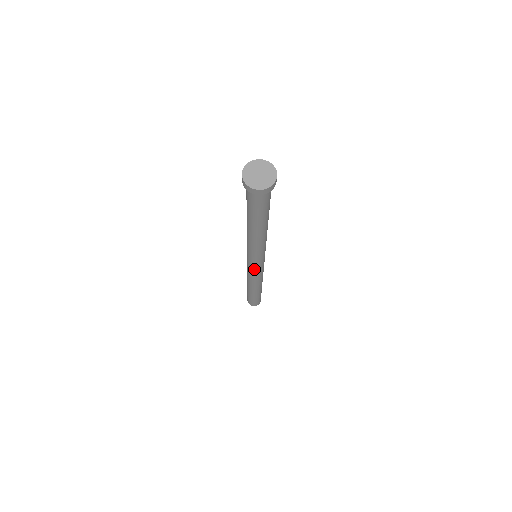
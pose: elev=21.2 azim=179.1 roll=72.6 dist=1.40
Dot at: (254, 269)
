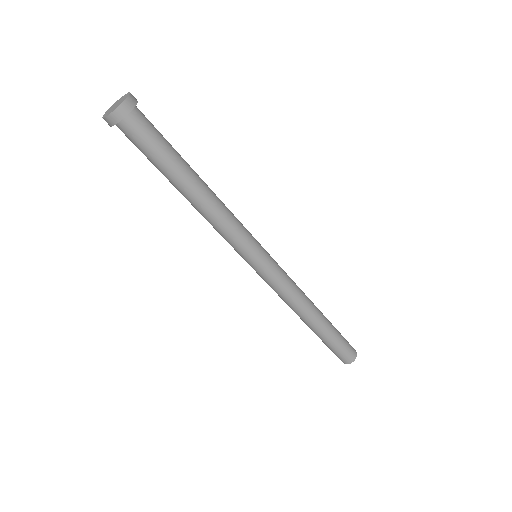
Dot at: (260, 275)
